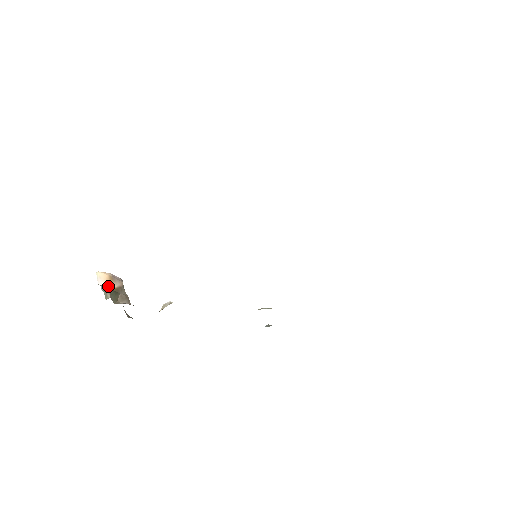
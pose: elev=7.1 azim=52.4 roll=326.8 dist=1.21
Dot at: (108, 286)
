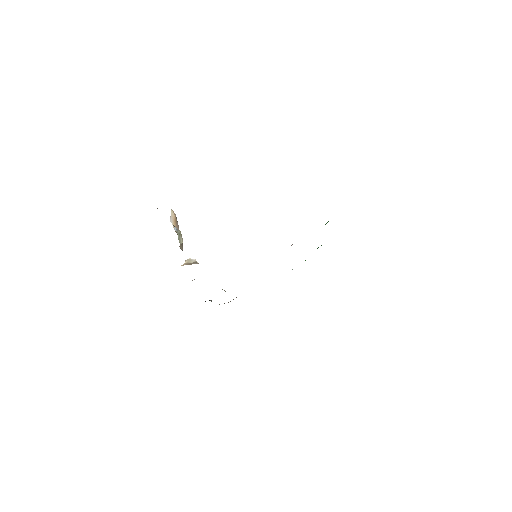
Dot at: occluded
